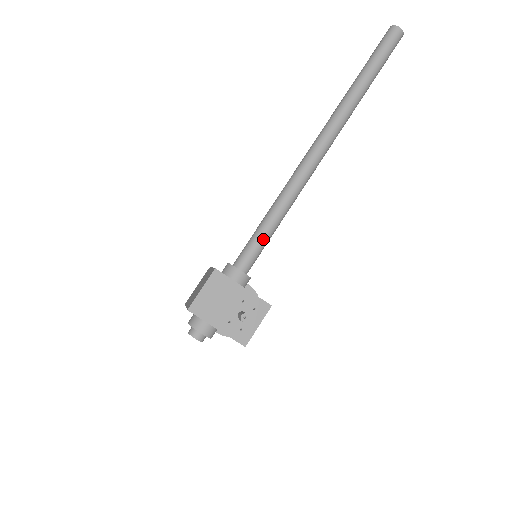
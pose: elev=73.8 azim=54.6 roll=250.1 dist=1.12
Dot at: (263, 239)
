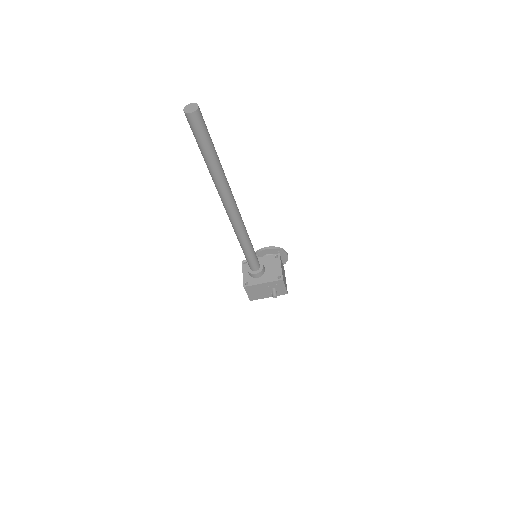
Dot at: (251, 257)
